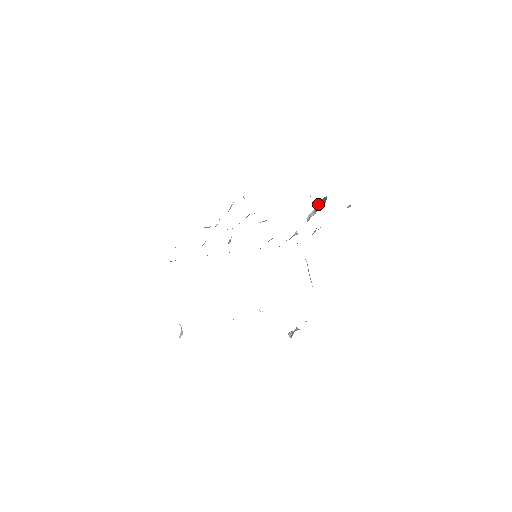
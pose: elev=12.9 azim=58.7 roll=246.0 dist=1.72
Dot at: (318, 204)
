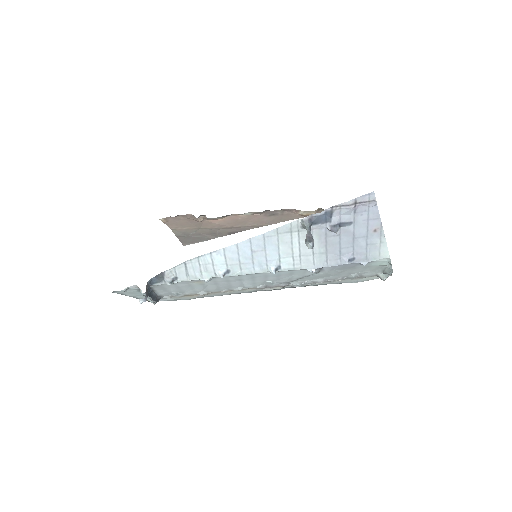
Dot at: occluded
